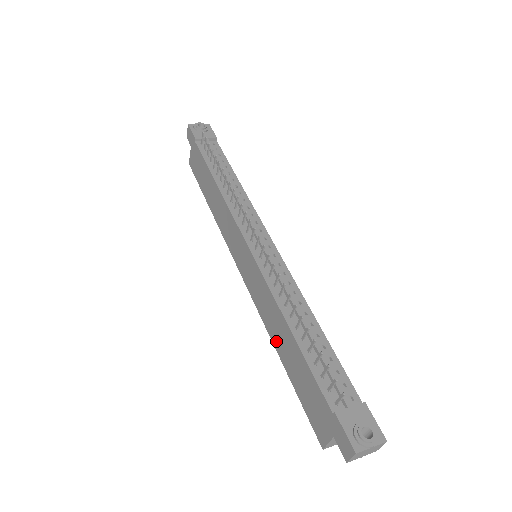
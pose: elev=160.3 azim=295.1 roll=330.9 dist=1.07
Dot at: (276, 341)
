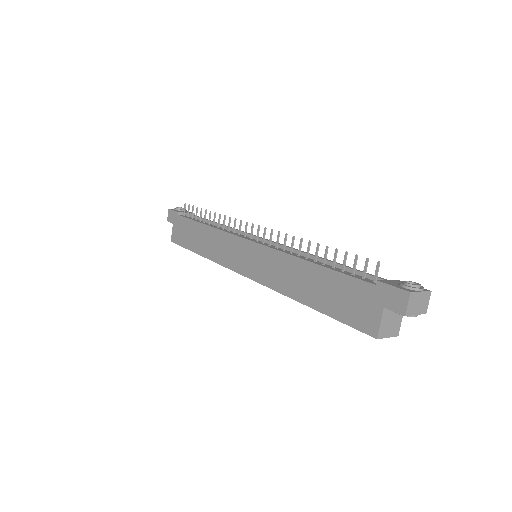
Dot at: (297, 292)
